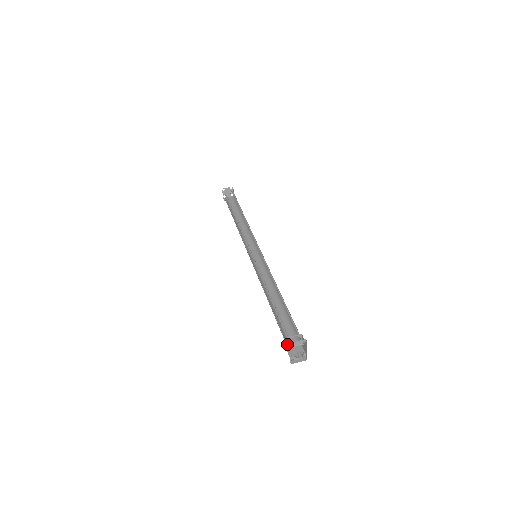
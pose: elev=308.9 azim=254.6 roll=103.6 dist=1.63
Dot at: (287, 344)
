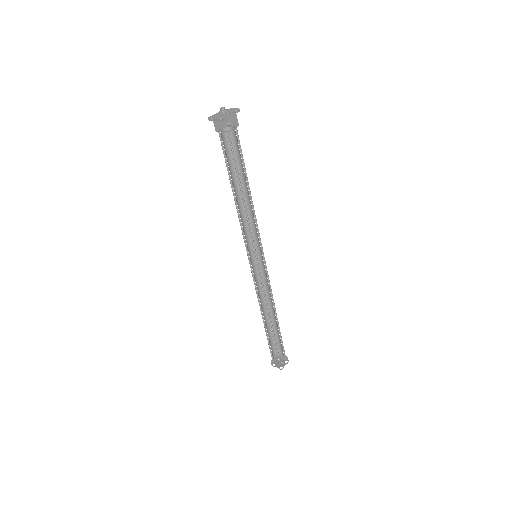
Dot at: occluded
